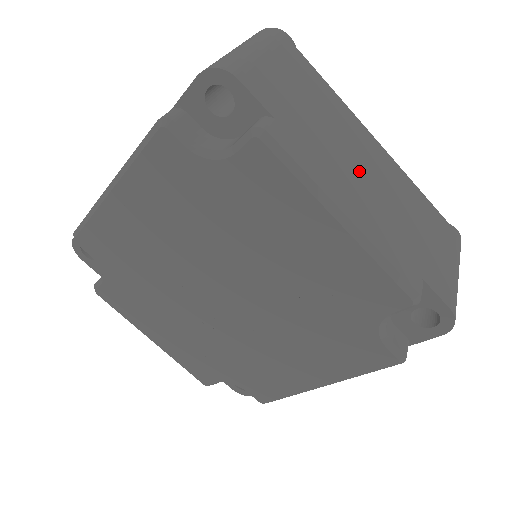
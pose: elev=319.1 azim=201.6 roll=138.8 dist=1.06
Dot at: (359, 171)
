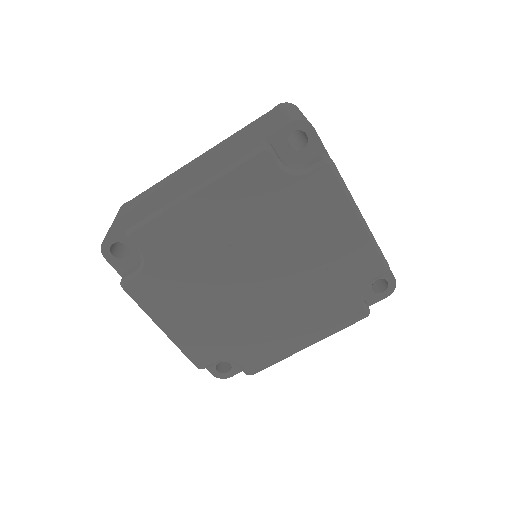
Dot at: occluded
